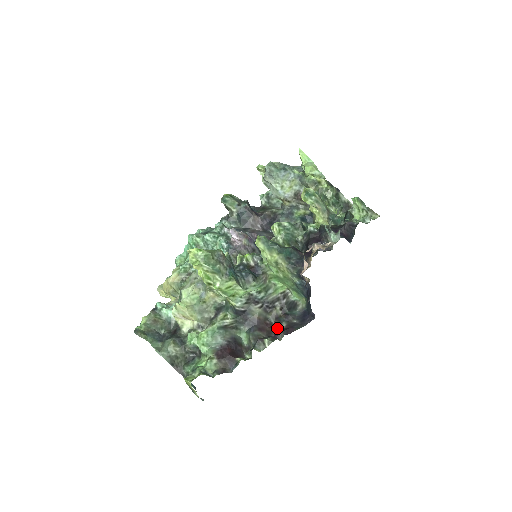
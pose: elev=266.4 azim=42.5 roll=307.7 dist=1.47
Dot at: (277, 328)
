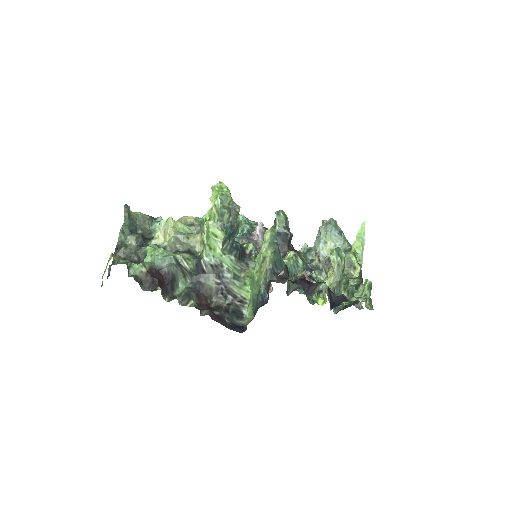
Dot at: (210, 309)
